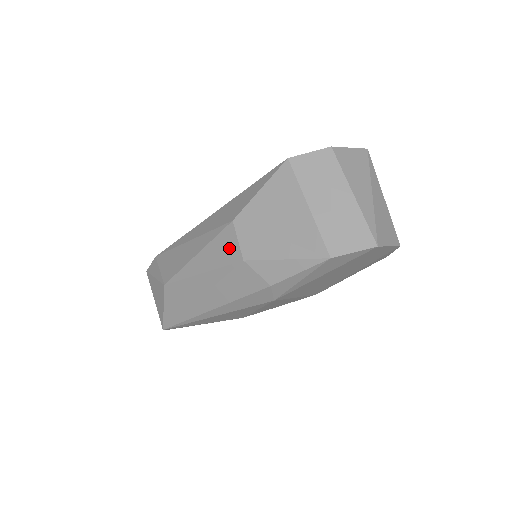
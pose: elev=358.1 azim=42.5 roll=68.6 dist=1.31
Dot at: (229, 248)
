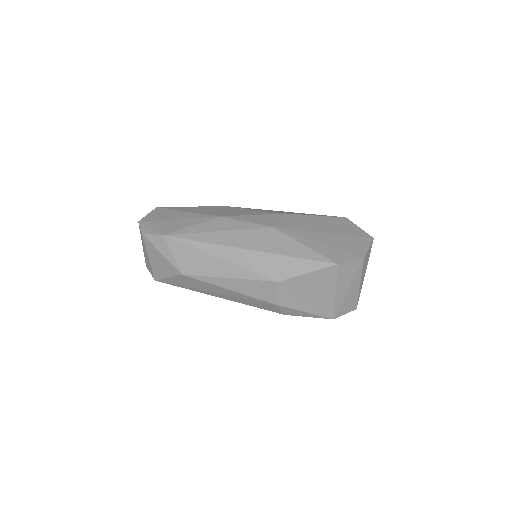
Dot at: (266, 293)
